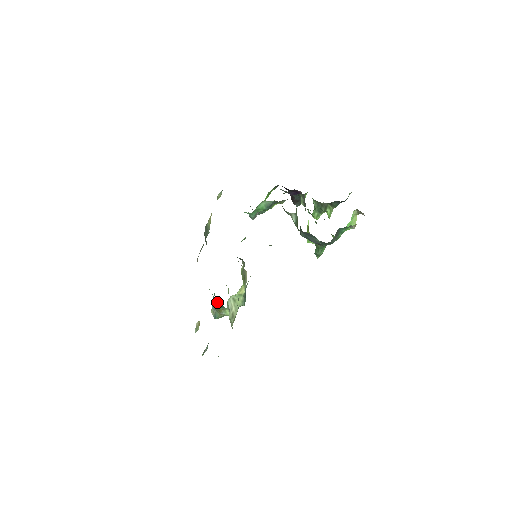
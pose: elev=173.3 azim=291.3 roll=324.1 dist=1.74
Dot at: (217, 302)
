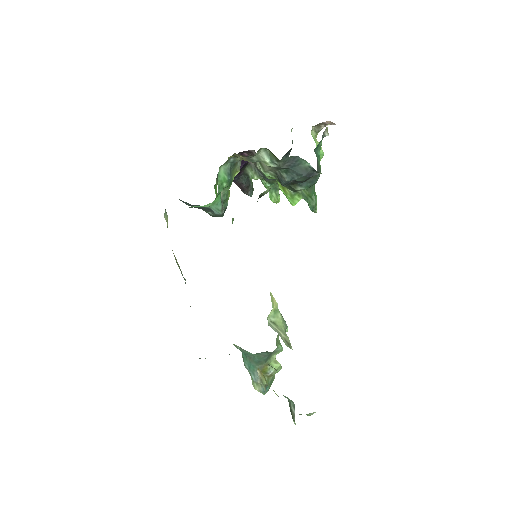
Dot at: (255, 356)
